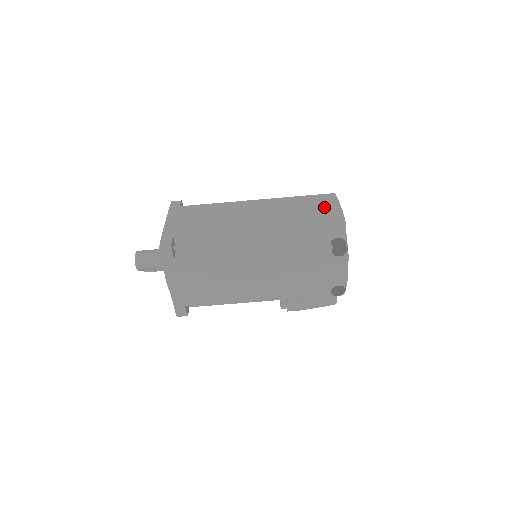
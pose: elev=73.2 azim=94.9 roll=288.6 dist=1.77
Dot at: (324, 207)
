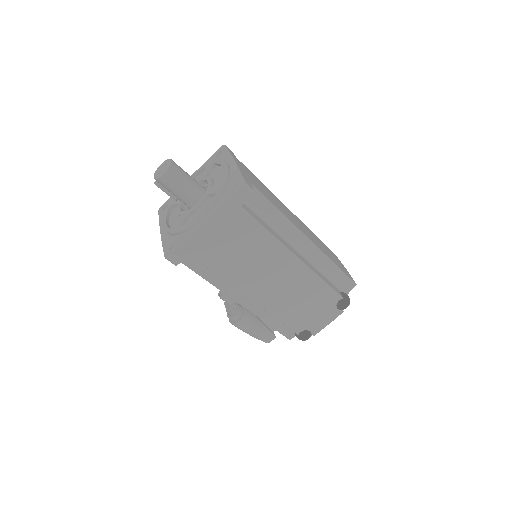
Dot at: occluded
